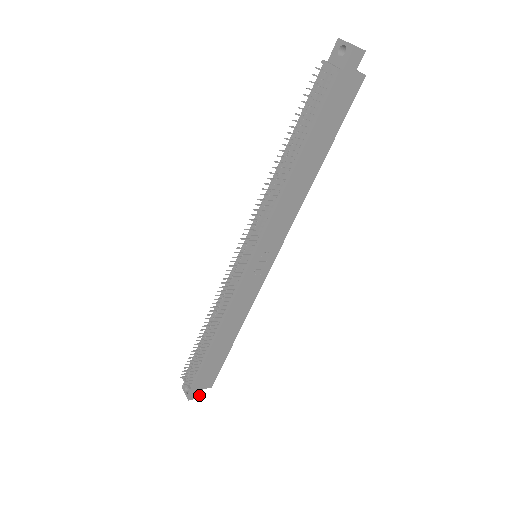
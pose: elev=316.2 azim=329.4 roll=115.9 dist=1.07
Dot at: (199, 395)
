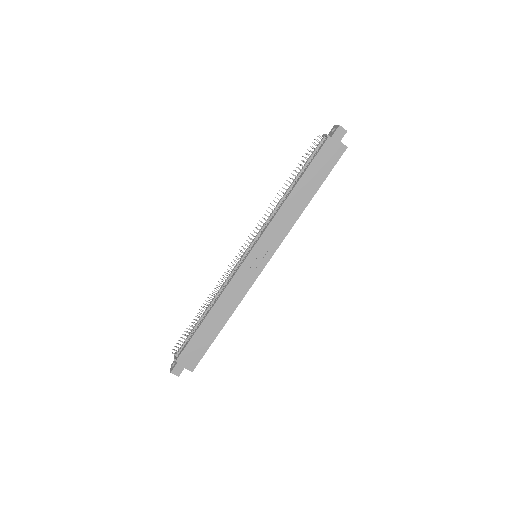
Dot at: (180, 373)
